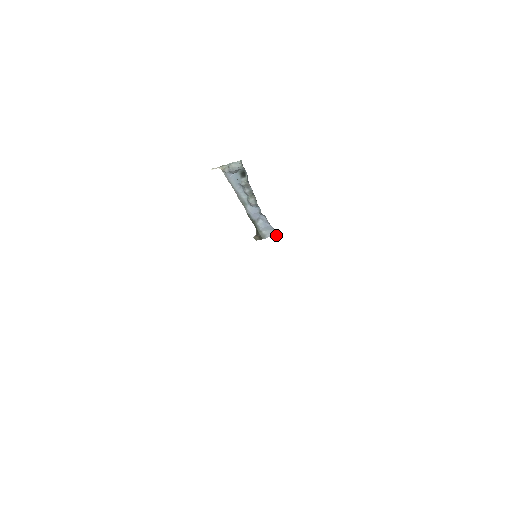
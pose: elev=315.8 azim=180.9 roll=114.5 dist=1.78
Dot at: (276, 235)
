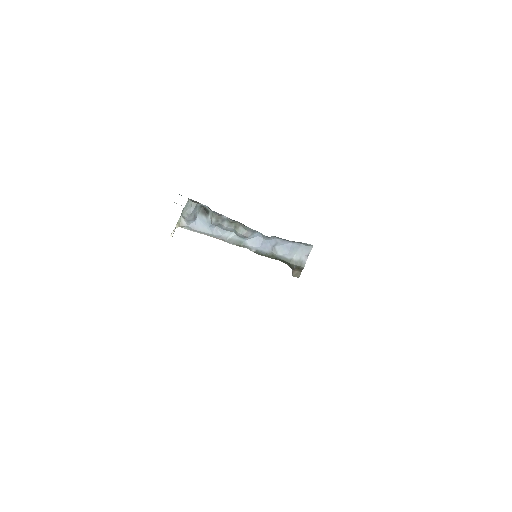
Dot at: (311, 249)
